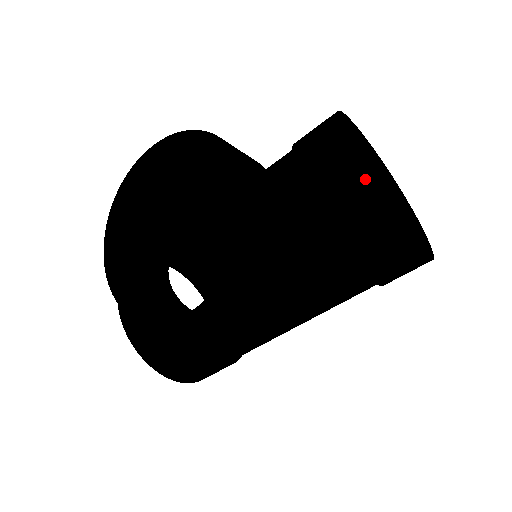
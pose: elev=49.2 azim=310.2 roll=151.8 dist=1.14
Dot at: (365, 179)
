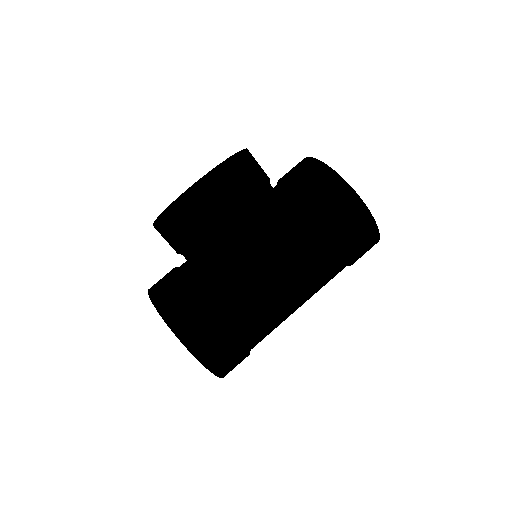
Dot at: (315, 160)
